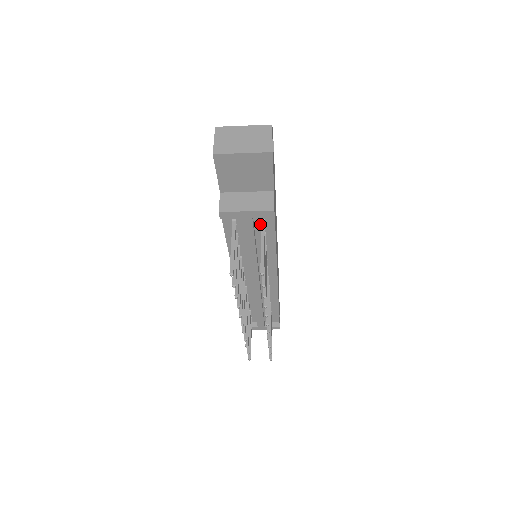
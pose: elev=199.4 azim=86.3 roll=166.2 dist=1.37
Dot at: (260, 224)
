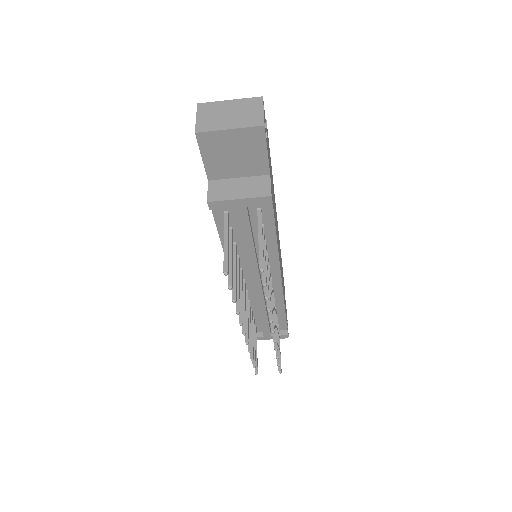
Dot at: (256, 215)
